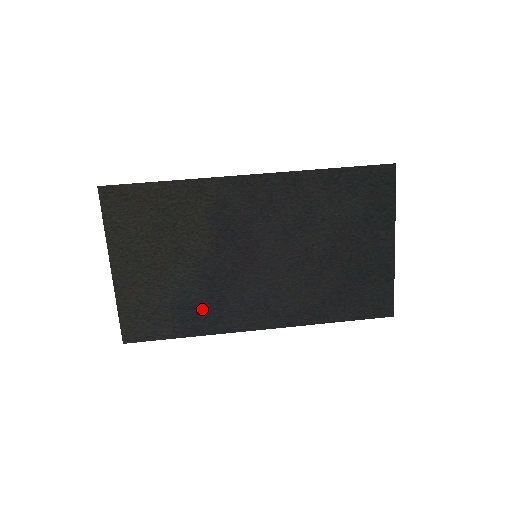
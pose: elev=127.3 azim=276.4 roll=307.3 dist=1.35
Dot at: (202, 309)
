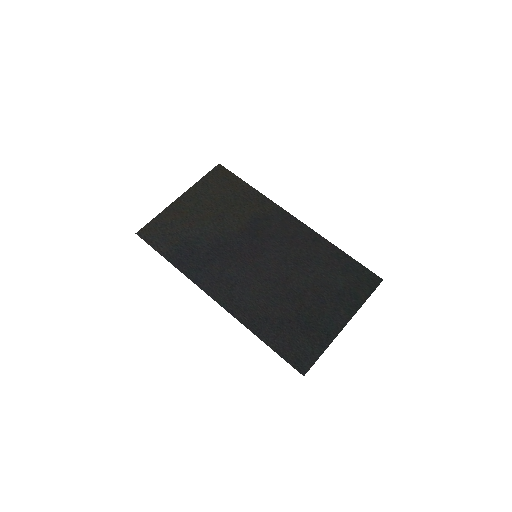
Dot at: (196, 255)
